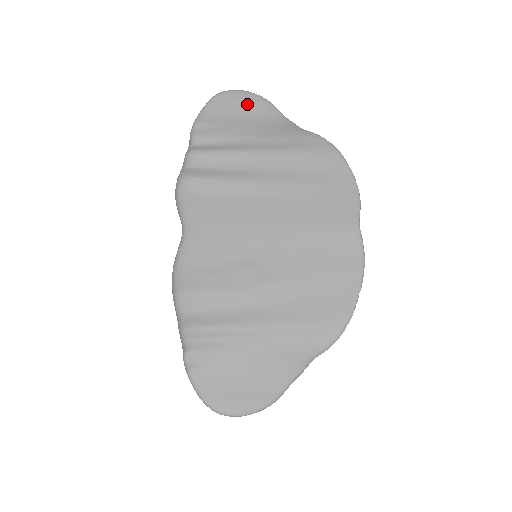
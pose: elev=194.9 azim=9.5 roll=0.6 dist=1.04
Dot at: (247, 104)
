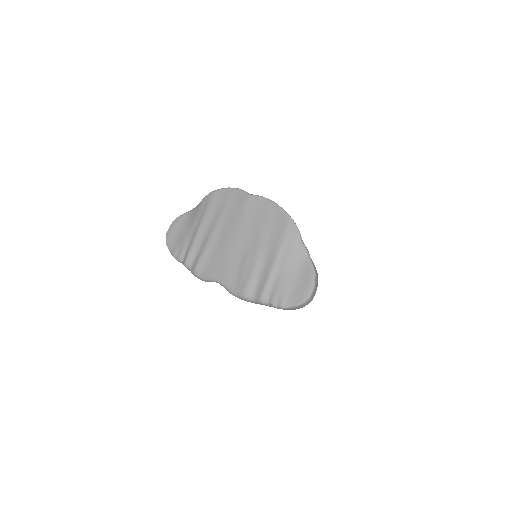
Dot at: (176, 227)
